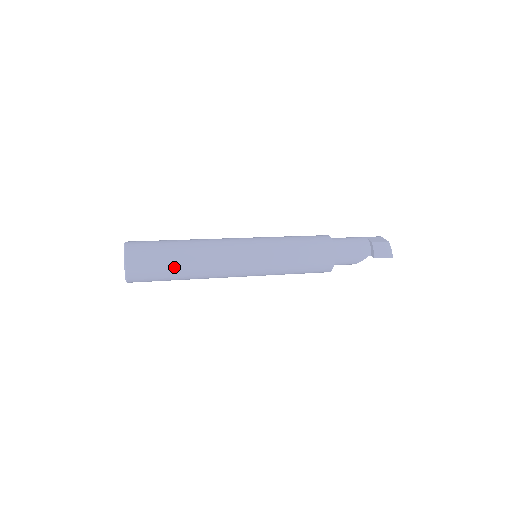
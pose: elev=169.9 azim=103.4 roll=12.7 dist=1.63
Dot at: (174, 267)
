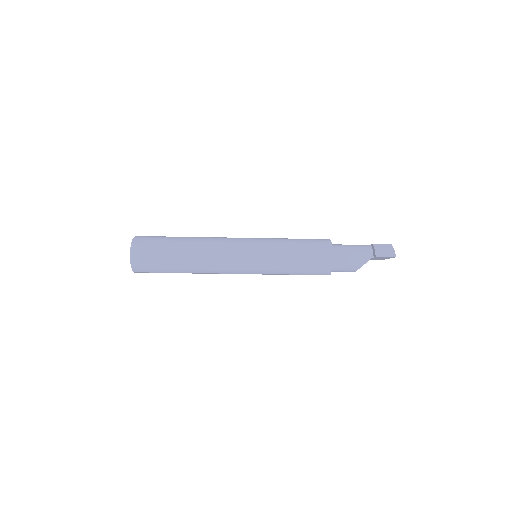
Dot at: (174, 252)
